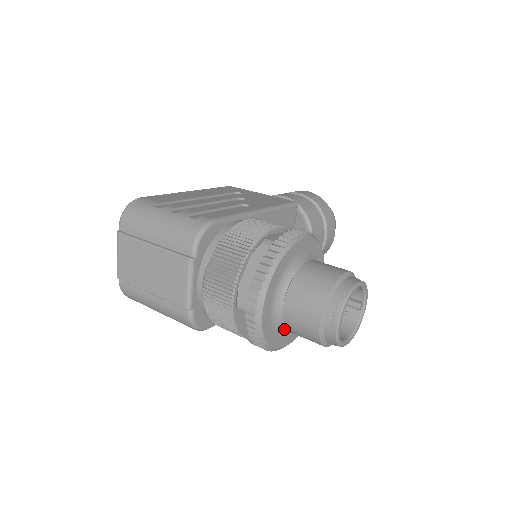
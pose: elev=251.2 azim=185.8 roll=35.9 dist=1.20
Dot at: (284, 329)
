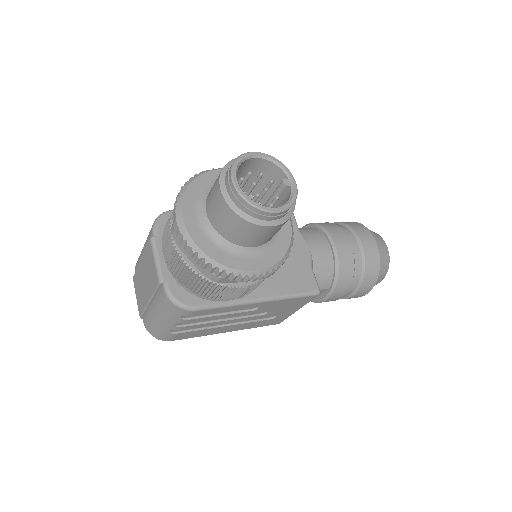
Dot at: (231, 246)
